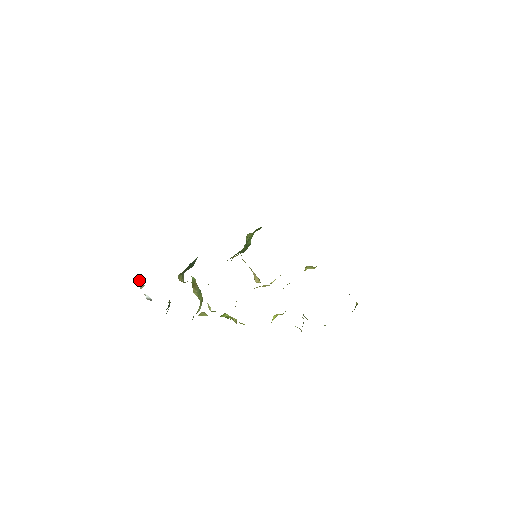
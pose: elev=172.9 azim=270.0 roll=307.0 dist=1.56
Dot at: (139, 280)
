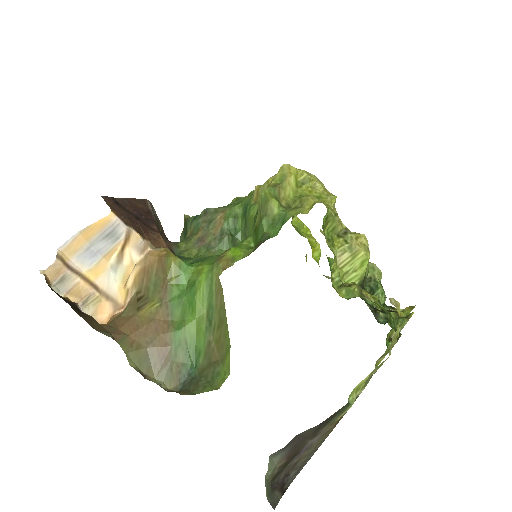
Dot at: occluded
